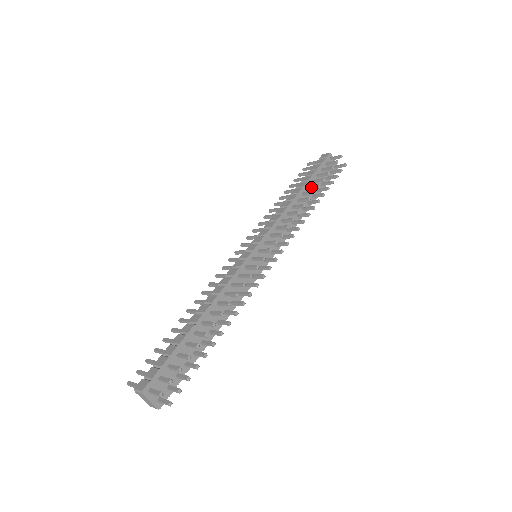
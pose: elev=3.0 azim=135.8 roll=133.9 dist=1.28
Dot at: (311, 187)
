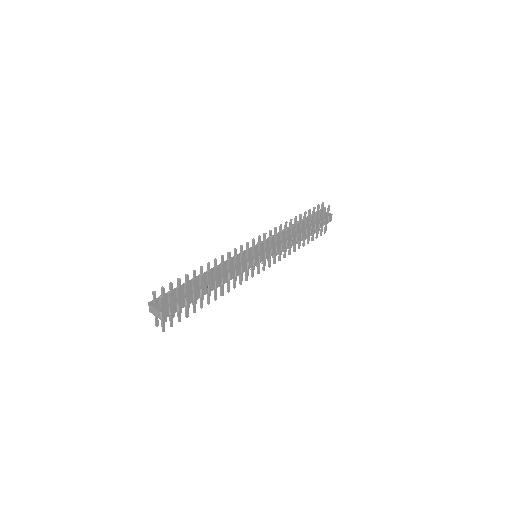
Dot at: (299, 220)
